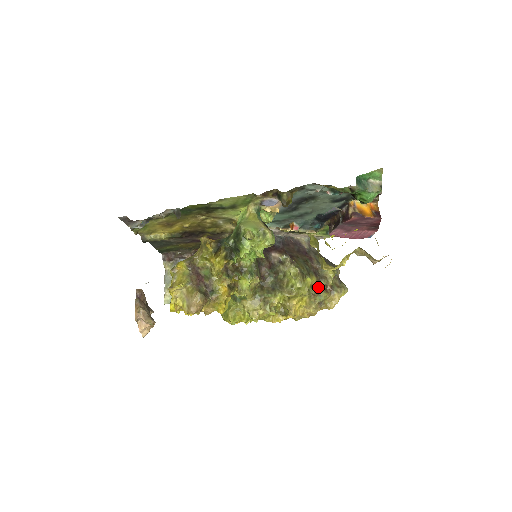
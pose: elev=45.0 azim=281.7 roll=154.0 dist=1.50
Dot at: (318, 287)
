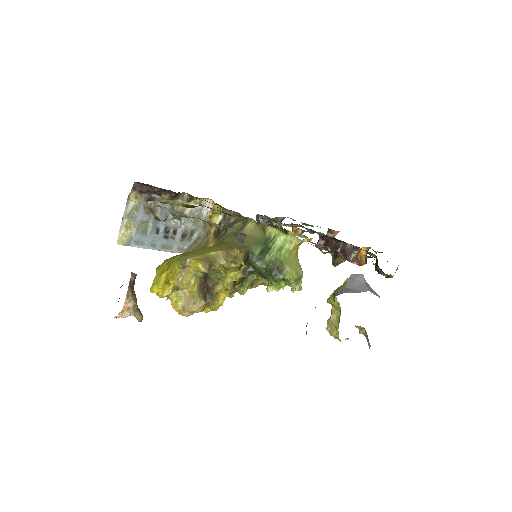
Dot at: occluded
